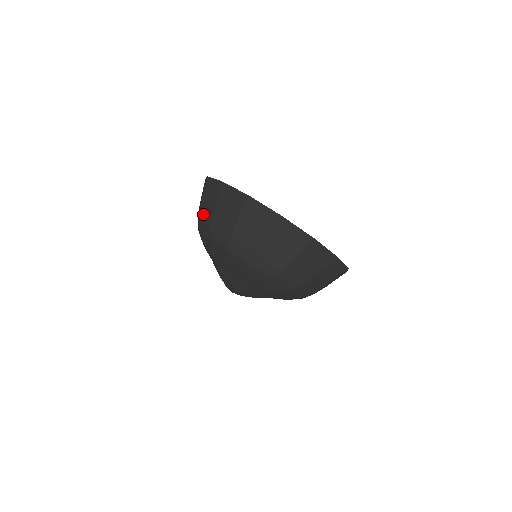
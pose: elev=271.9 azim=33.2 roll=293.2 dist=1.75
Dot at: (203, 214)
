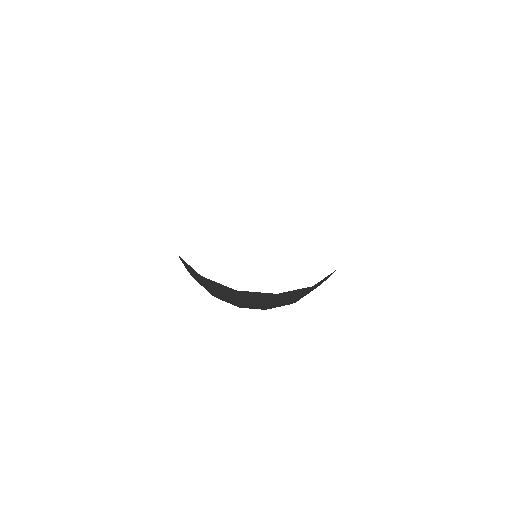
Dot at: occluded
